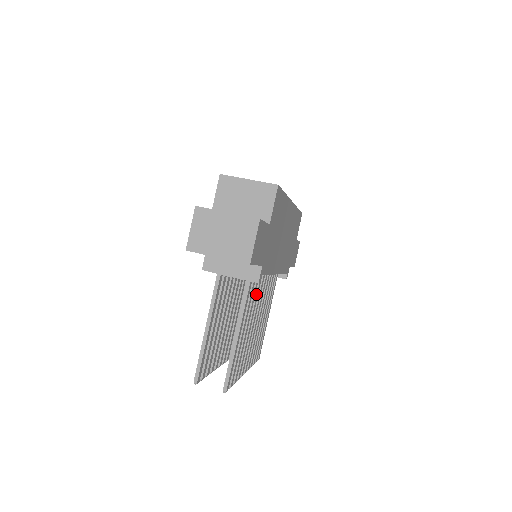
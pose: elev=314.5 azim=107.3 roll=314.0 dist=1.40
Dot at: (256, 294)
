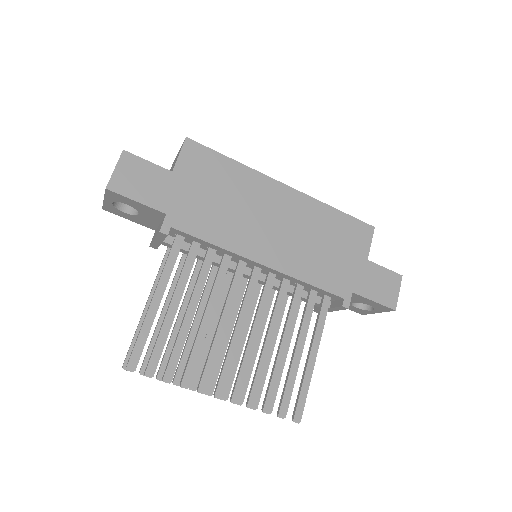
Dot at: (216, 278)
